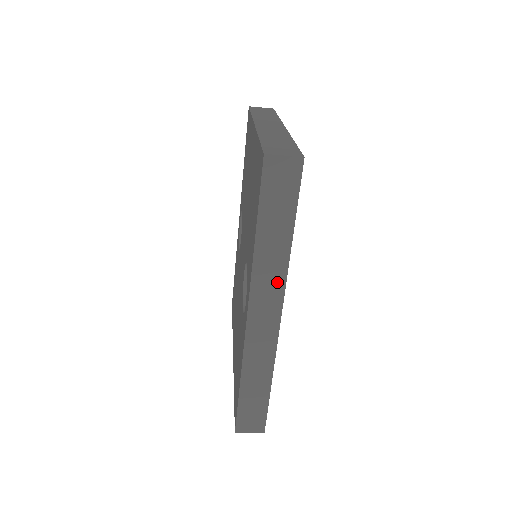
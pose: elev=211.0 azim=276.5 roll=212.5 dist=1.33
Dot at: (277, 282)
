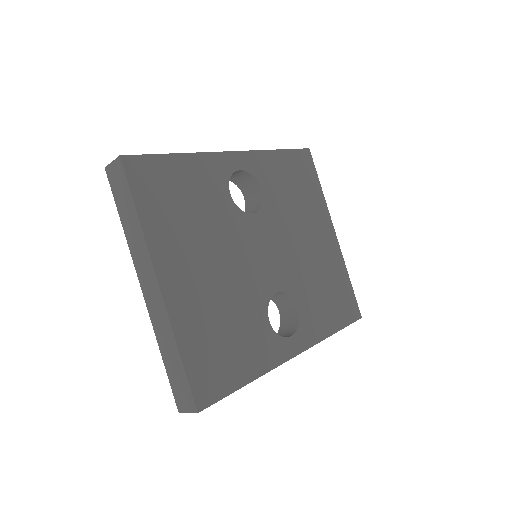
Dot at: occluded
